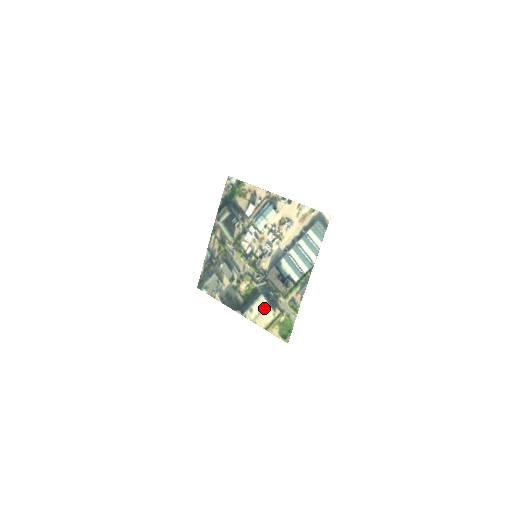
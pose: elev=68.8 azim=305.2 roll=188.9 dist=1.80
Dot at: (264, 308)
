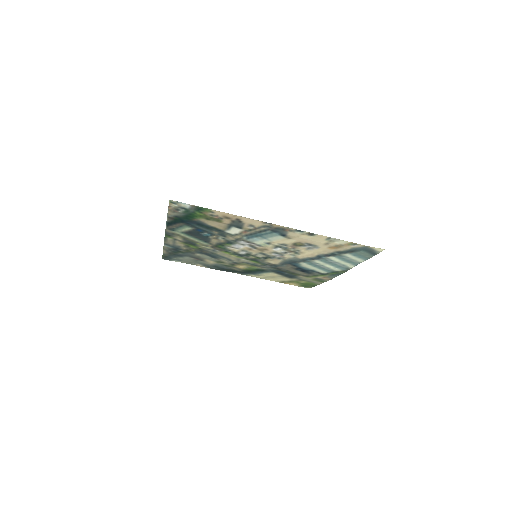
Dot at: (276, 277)
